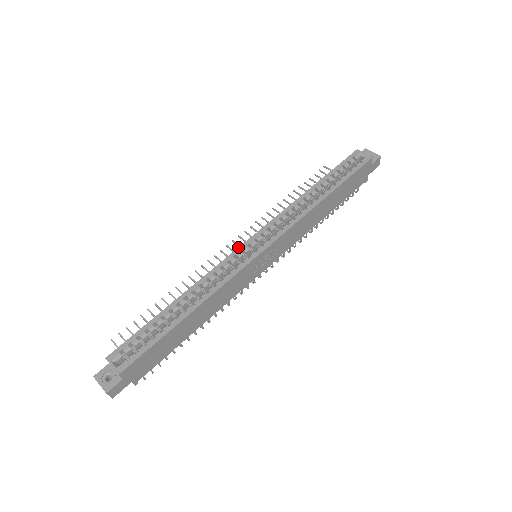
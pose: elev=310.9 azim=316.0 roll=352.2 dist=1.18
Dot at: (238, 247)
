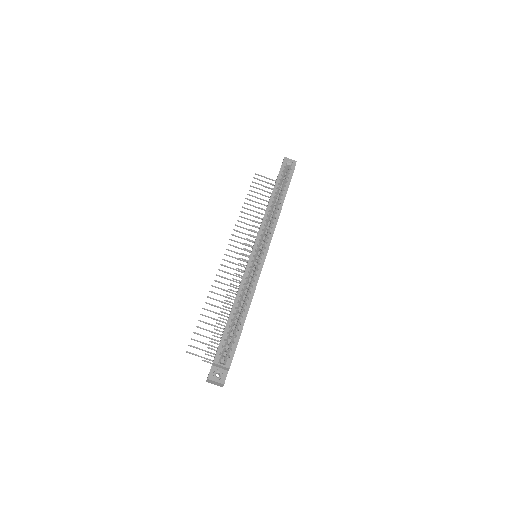
Dot at: (250, 254)
